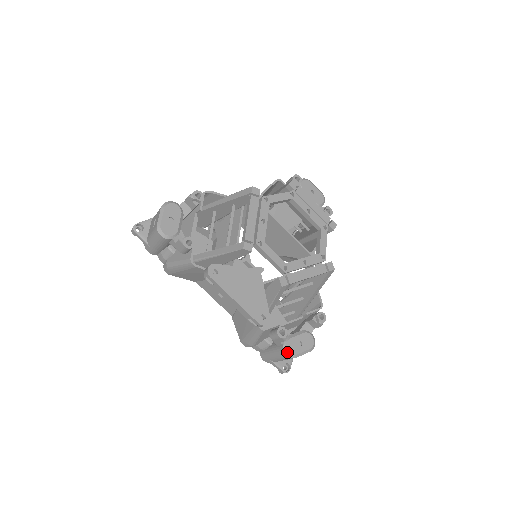
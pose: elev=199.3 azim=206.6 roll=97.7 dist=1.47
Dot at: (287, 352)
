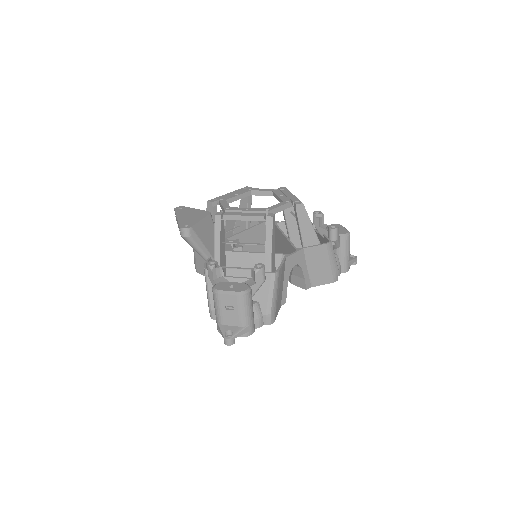
Dot at: (214, 287)
